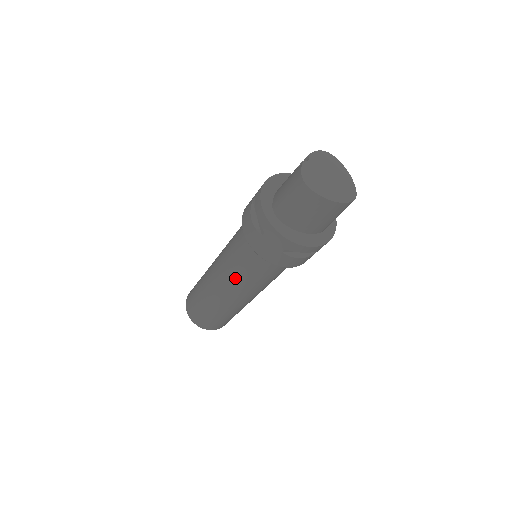
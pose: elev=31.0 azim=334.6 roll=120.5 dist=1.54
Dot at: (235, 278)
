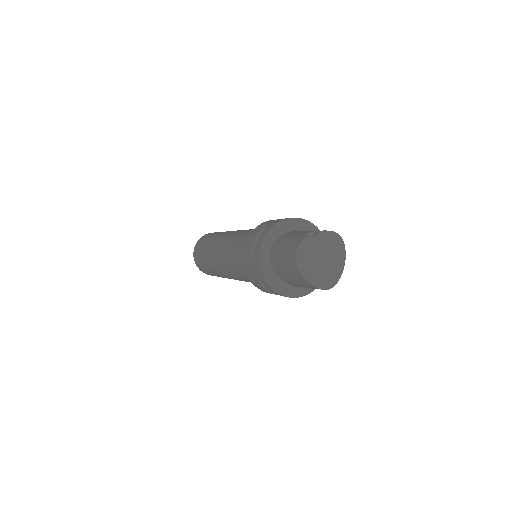
Dot at: (228, 261)
